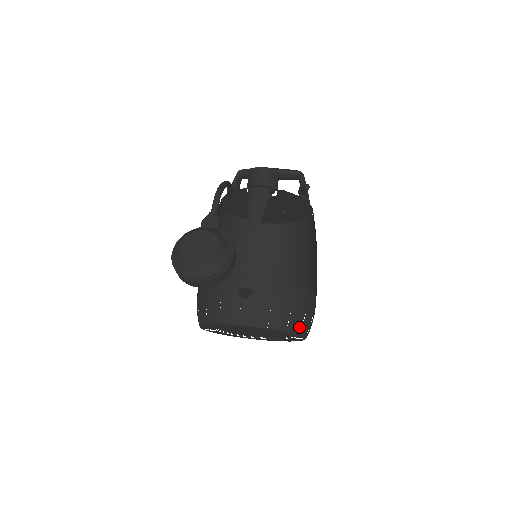
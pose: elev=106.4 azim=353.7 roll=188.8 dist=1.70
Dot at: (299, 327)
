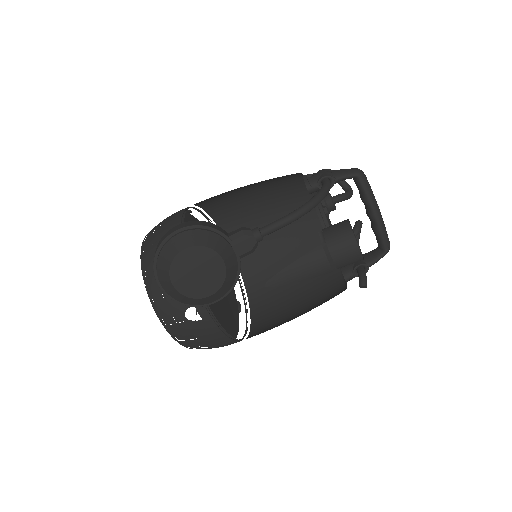
Dot at: occluded
